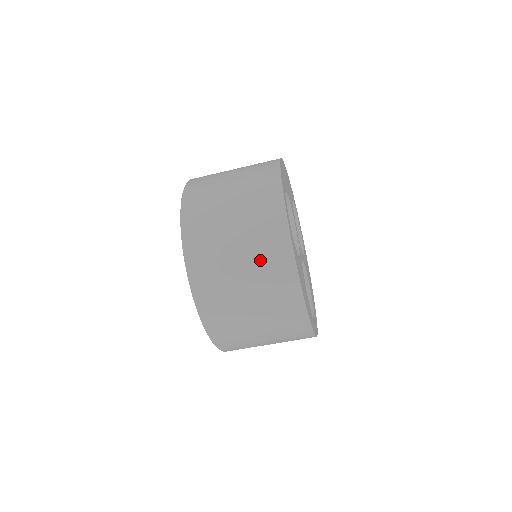
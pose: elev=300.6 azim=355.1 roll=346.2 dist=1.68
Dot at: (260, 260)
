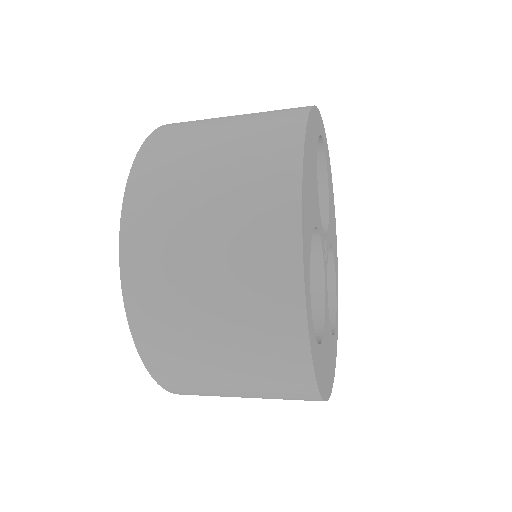
Dot at: (269, 393)
